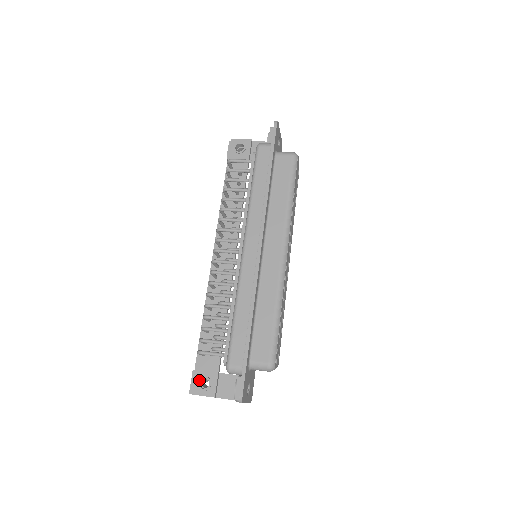
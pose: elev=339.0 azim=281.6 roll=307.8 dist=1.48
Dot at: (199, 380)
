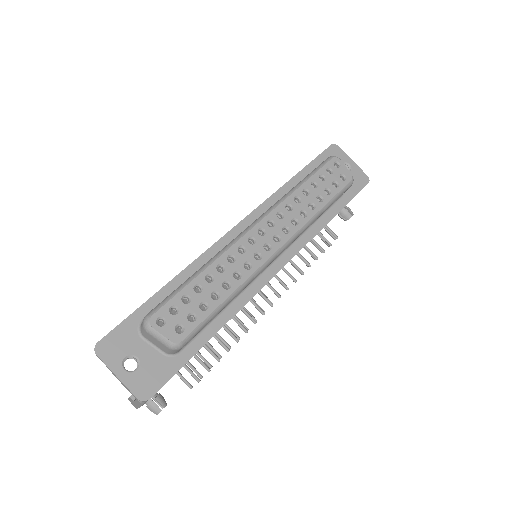
Dot at: occluded
